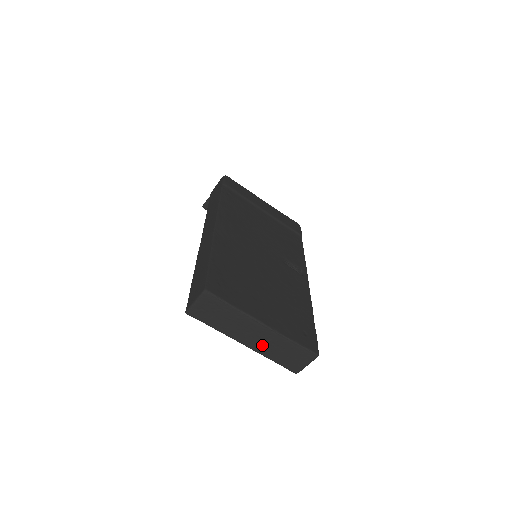
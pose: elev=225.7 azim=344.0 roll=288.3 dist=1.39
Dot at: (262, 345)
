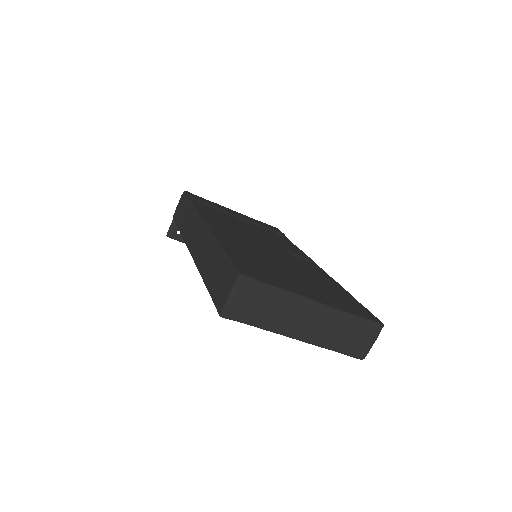
Dot at: (319, 332)
